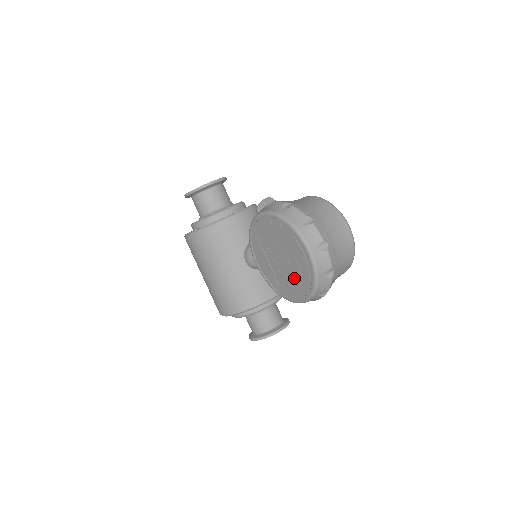
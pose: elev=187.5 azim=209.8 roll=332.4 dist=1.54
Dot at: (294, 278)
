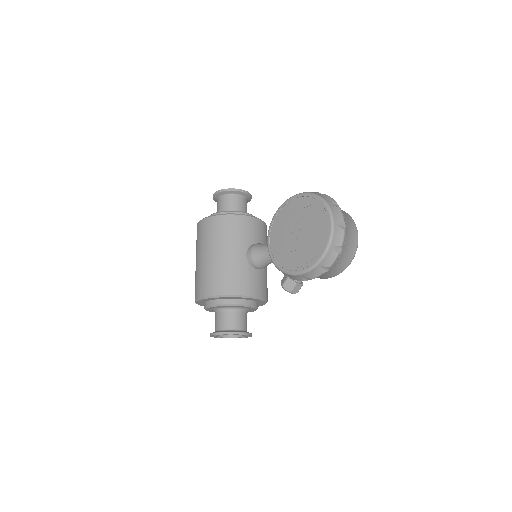
Dot at: (305, 249)
